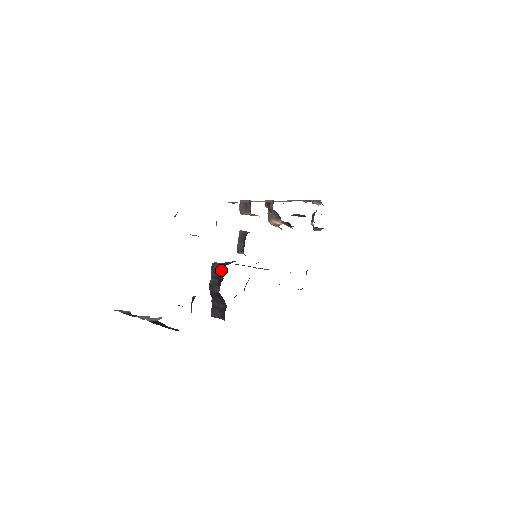
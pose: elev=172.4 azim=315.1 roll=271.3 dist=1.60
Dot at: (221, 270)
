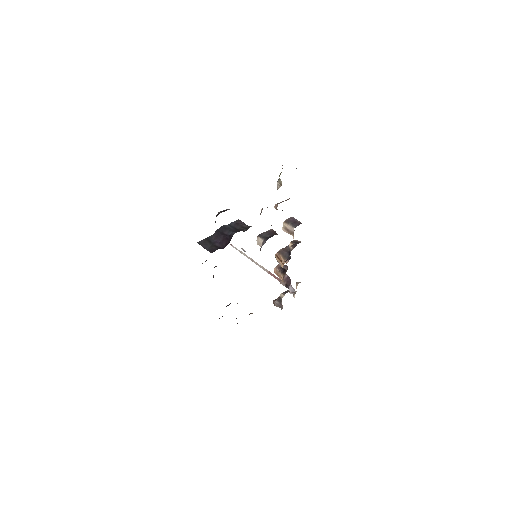
Dot at: (249, 226)
